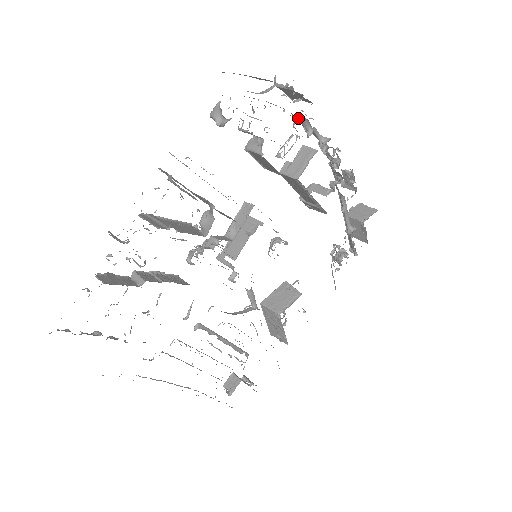
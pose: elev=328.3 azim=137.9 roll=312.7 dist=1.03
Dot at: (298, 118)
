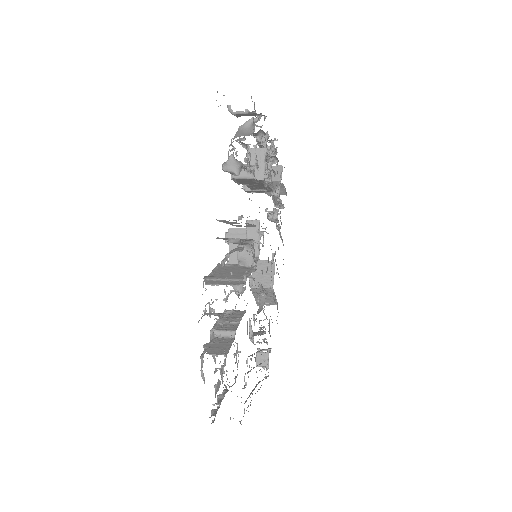
Dot at: occluded
